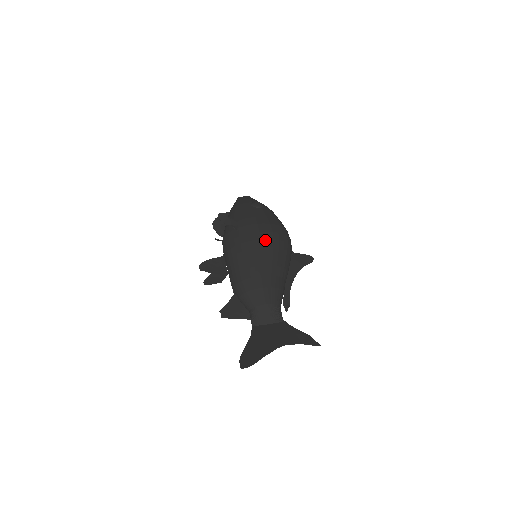
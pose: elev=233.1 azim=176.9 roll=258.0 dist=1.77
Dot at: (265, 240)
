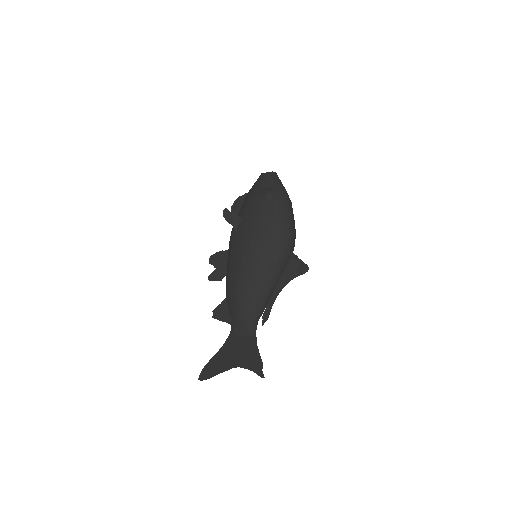
Dot at: (254, 251)
